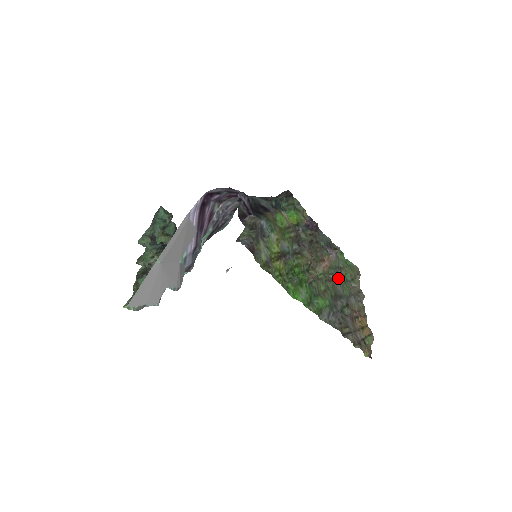
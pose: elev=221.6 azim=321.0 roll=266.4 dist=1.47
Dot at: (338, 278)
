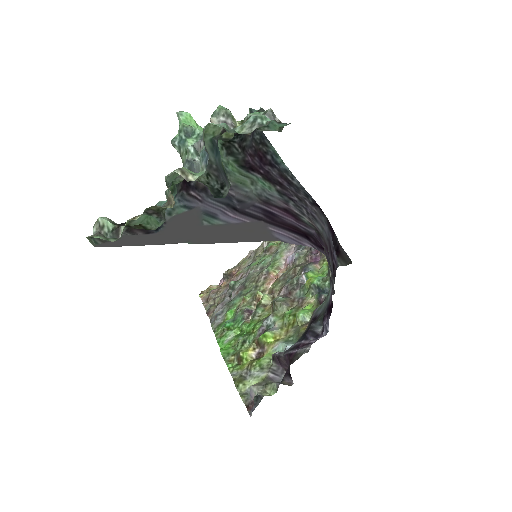
Dot at: (265, 263)
